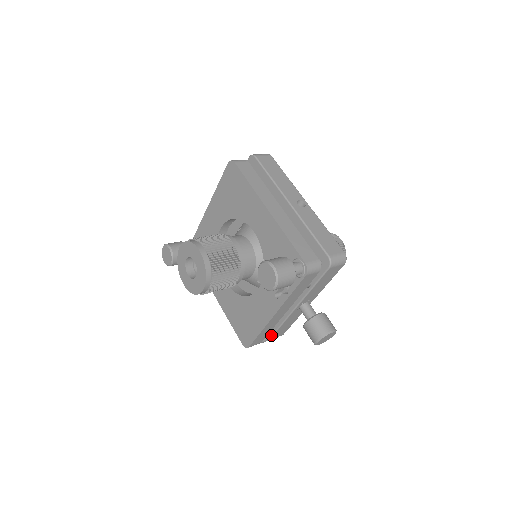
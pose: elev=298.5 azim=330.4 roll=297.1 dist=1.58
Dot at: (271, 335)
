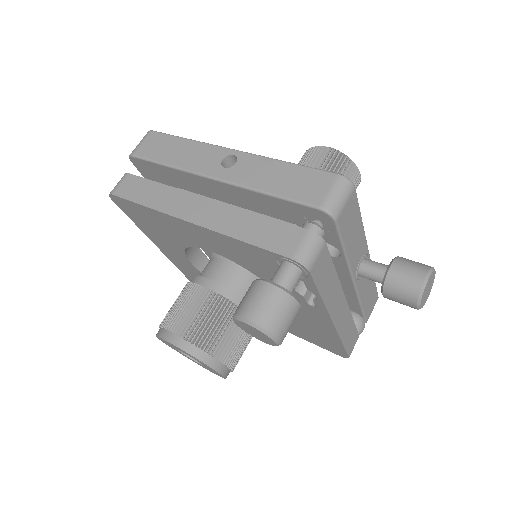
Dot at: (362, 318)
